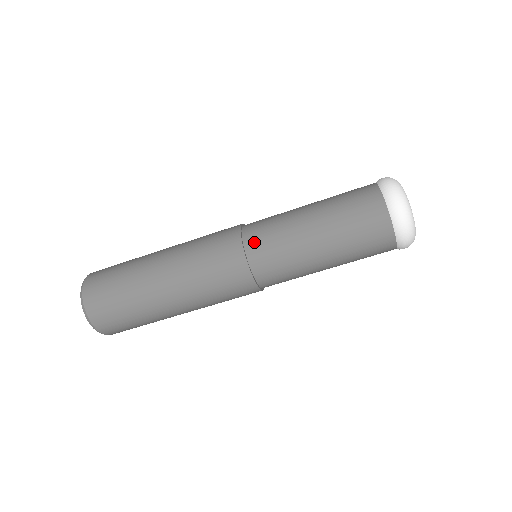
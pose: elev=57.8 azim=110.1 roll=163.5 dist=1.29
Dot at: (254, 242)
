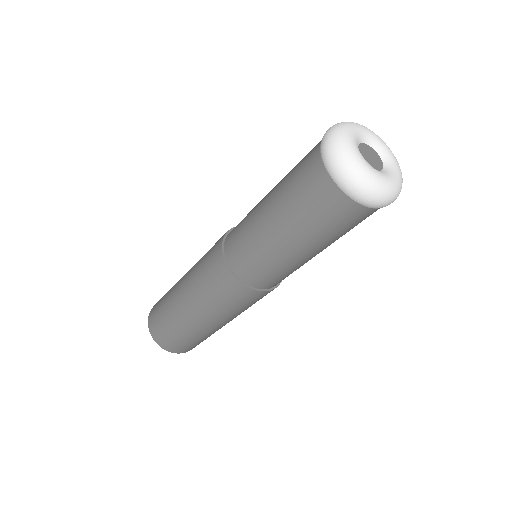
Dot at: (233, 256)
